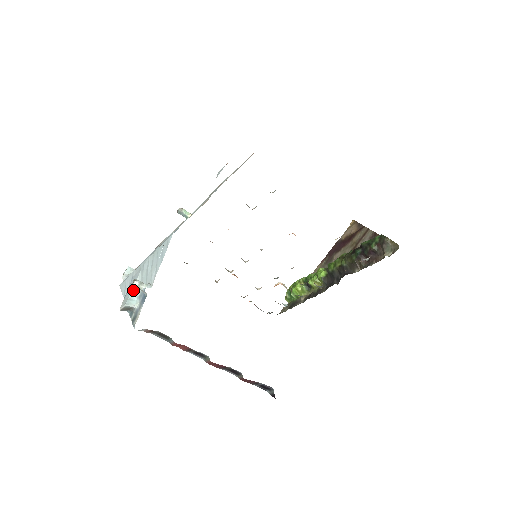
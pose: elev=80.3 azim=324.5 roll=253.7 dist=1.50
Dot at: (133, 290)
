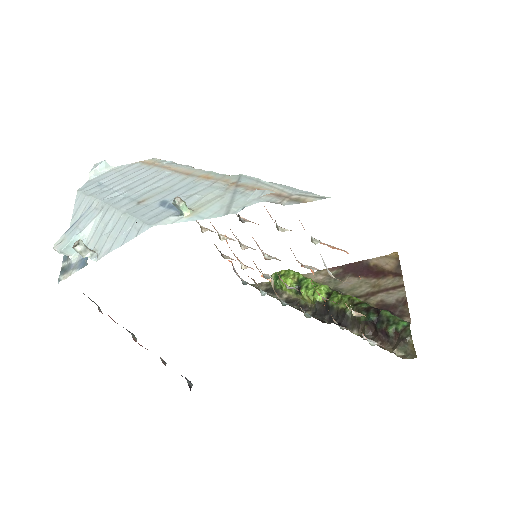
Dot at: (78, 236)
